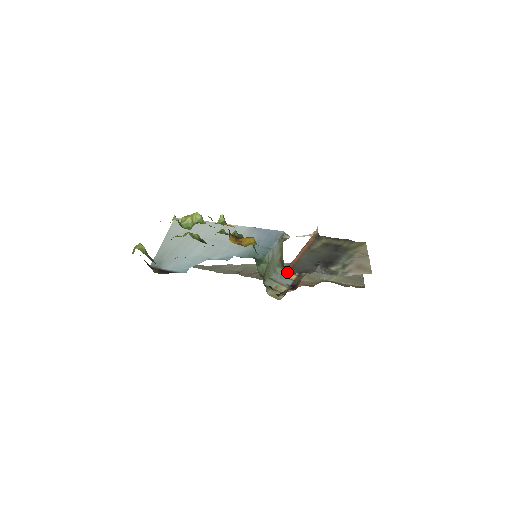
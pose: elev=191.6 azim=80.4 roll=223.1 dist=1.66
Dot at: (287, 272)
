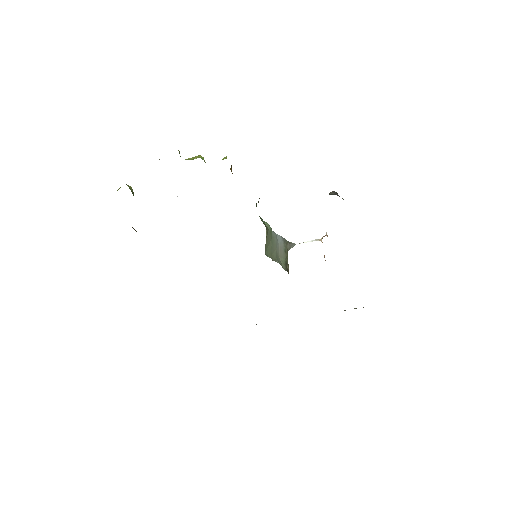
Dot at: occluded
